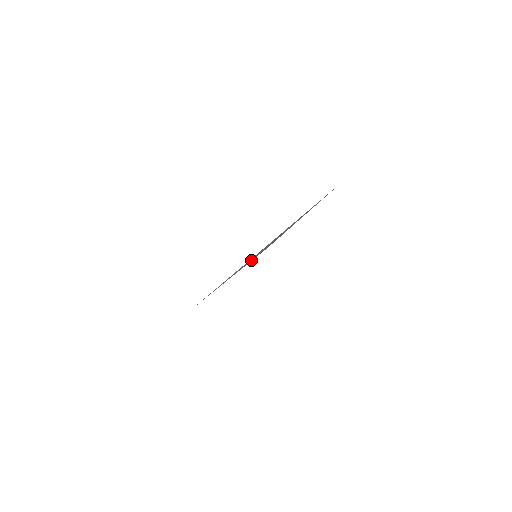
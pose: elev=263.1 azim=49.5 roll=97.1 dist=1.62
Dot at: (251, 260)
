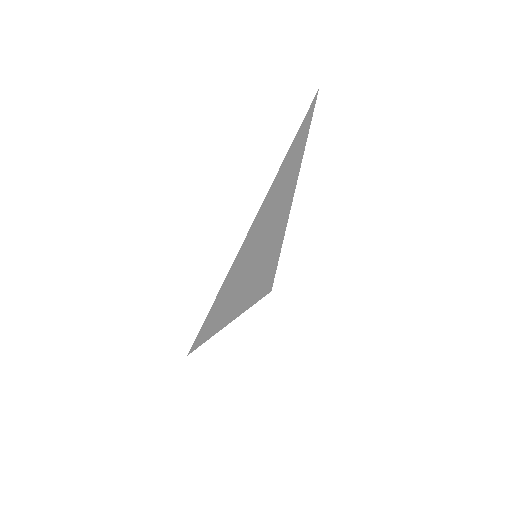
Dot at: (253, 289)
